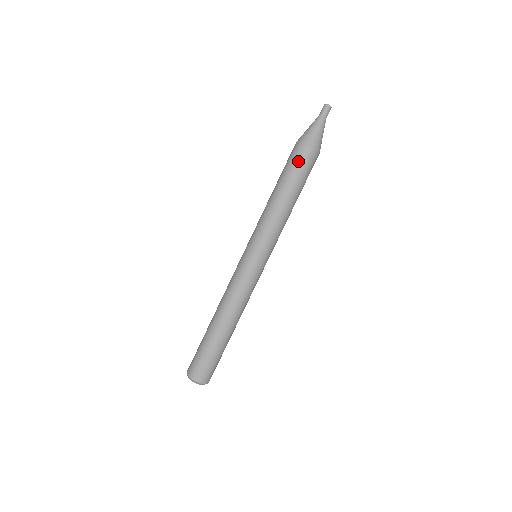
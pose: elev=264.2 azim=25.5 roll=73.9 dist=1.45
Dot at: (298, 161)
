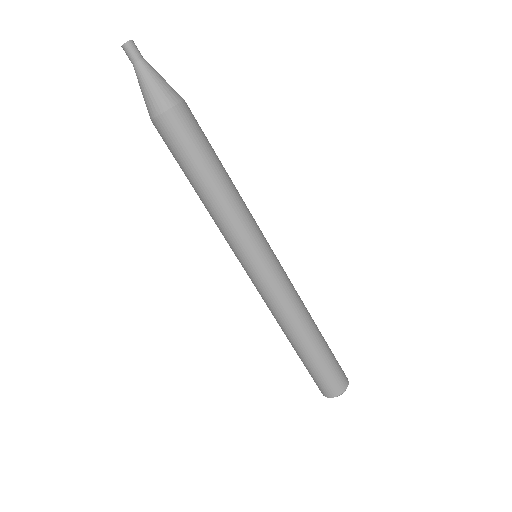
Dot at: (185, 134)
